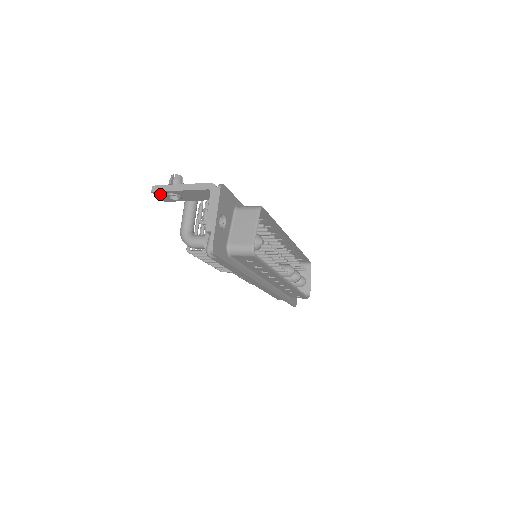
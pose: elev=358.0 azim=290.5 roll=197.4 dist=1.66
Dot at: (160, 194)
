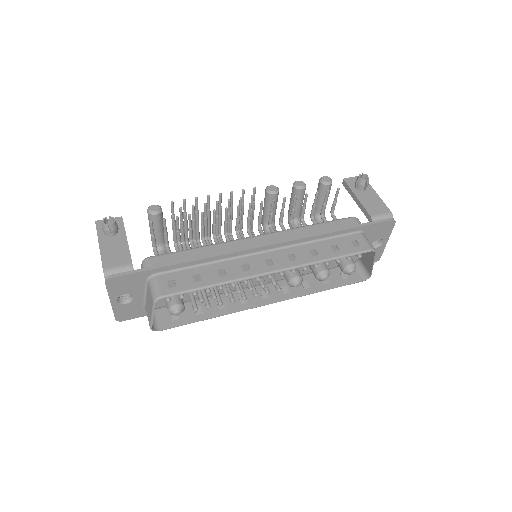
Dot at: occluded
